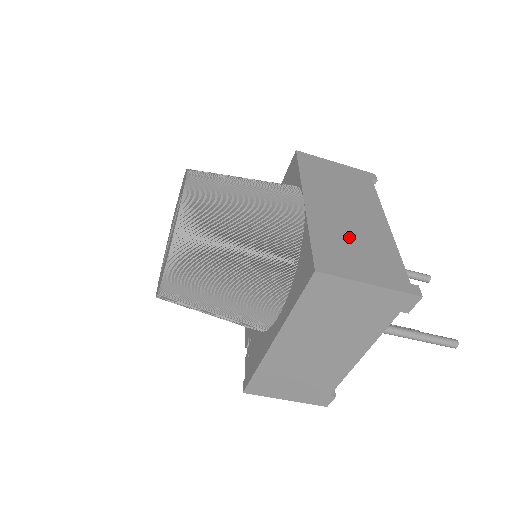
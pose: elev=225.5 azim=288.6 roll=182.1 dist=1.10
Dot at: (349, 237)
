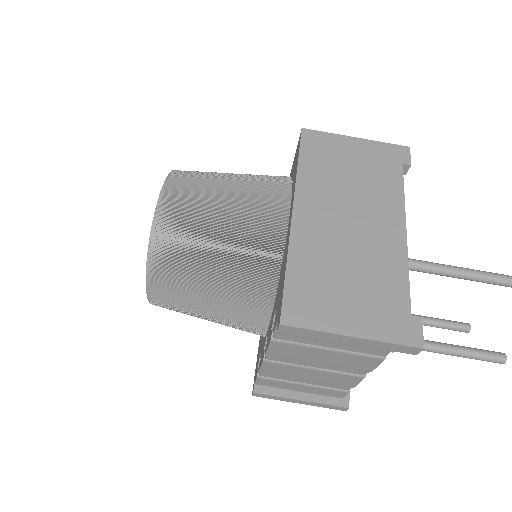
Dot at: occluded
